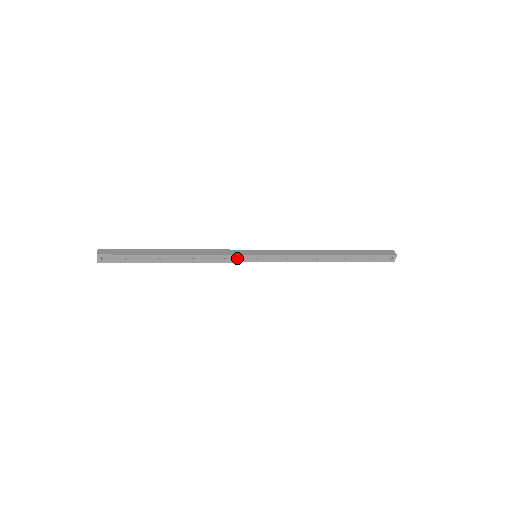
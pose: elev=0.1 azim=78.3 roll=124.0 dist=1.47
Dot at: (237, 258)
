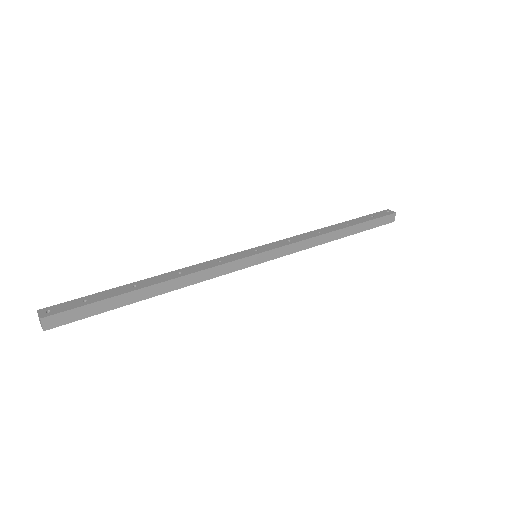
Dot at: (234, 268)
